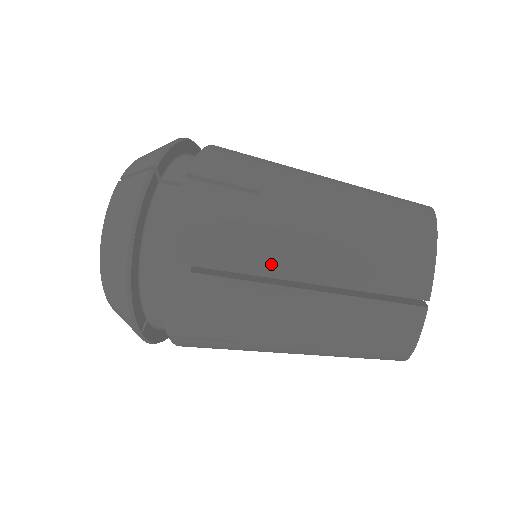
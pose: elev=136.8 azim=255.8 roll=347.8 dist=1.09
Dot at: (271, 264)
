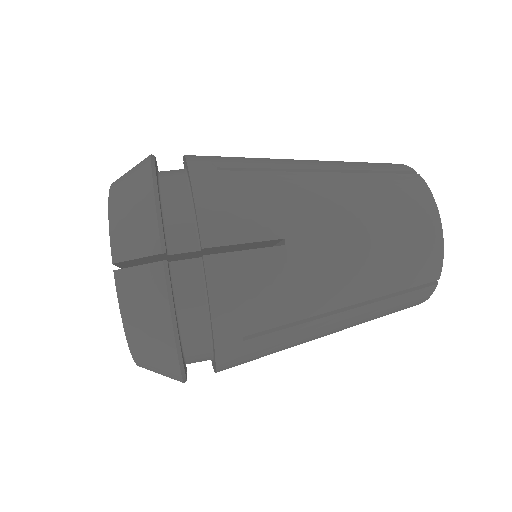
Dot at: (285, 164)
